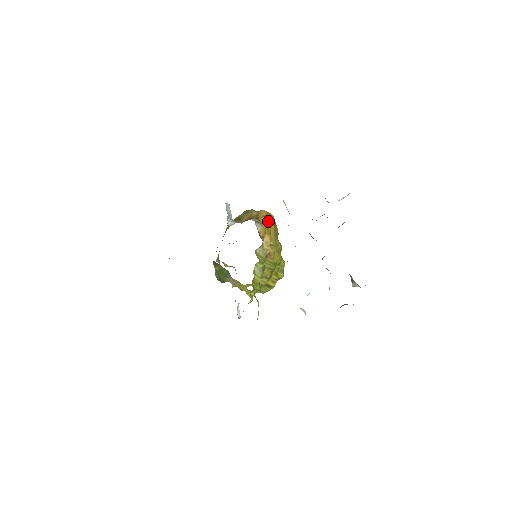
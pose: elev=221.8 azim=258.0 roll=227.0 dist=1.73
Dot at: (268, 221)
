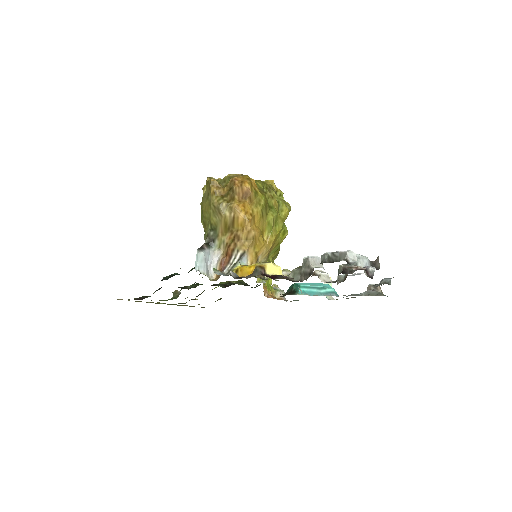
Dot at: (252, 233)
